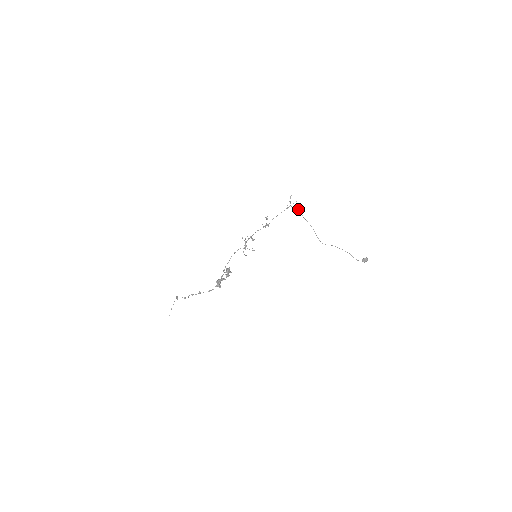
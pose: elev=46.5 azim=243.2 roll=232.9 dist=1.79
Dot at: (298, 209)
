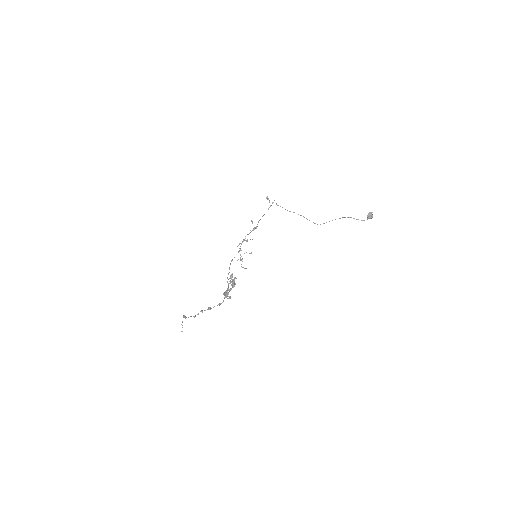
Dot at: occluded
